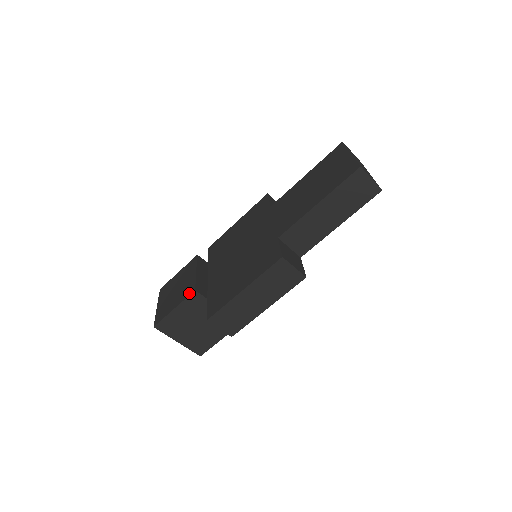
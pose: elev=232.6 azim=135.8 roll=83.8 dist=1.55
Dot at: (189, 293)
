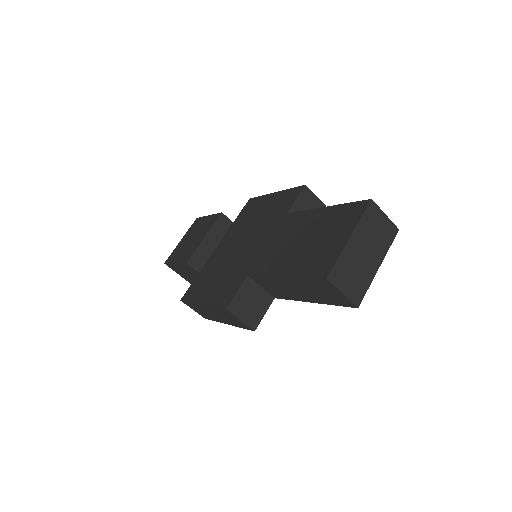
Dot at: (185, 260)
